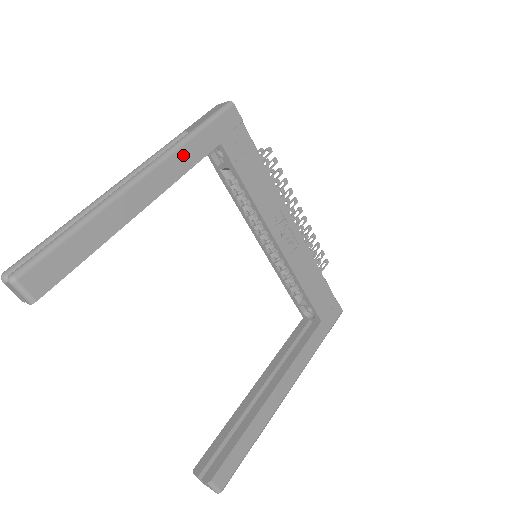
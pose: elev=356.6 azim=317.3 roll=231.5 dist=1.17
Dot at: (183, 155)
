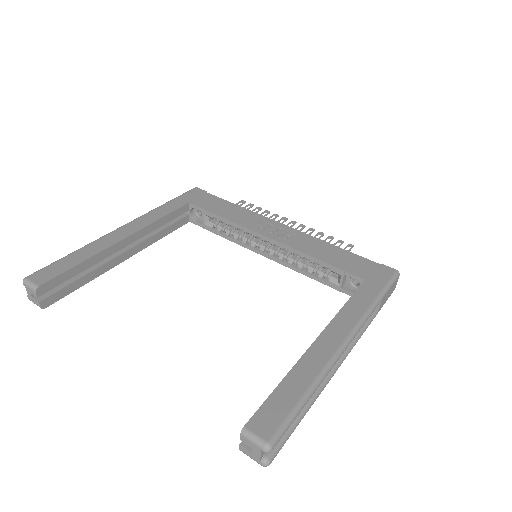
Dot at: (157, 212)
